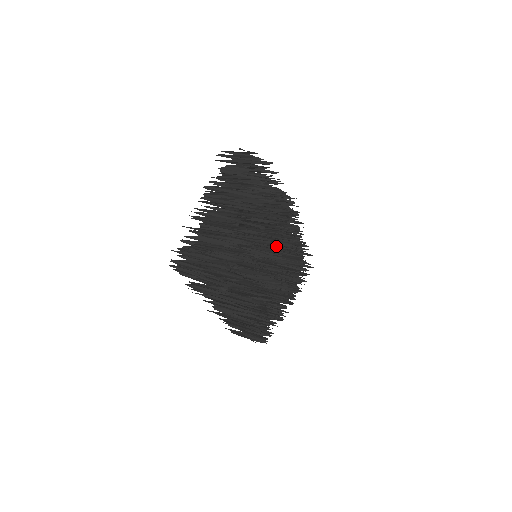
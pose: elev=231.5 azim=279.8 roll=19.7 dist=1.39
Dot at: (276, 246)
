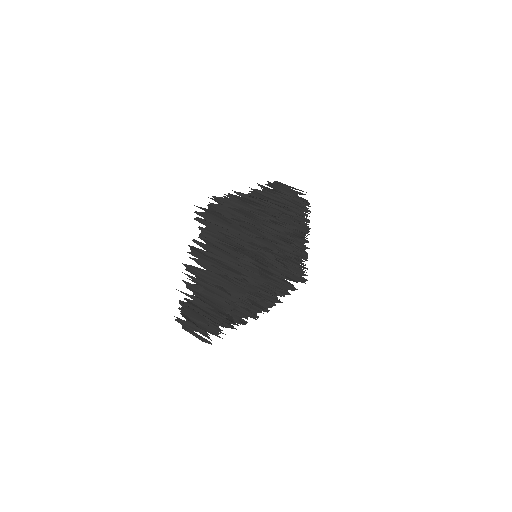
Dot at: occluded
